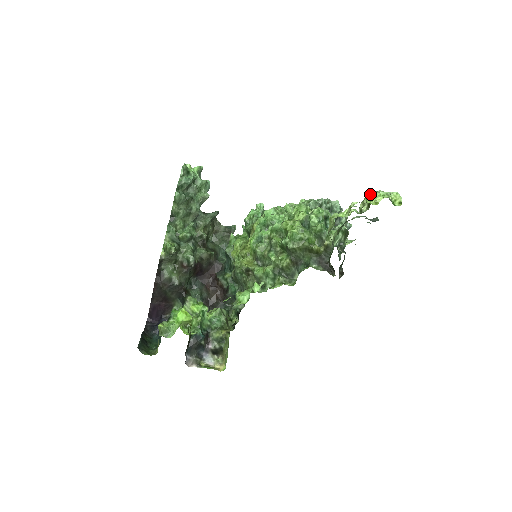
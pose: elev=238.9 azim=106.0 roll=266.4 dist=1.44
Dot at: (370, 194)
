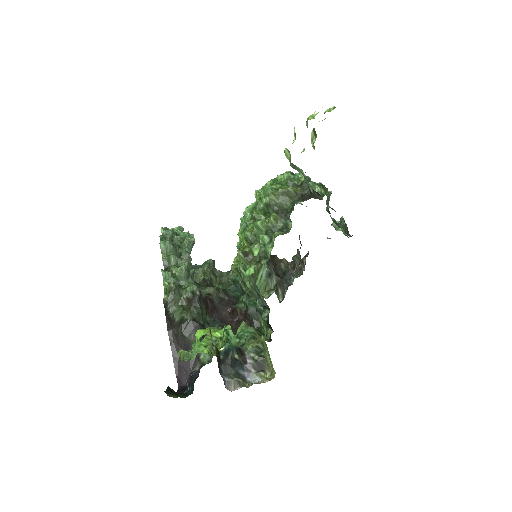
Dot at: occluded
